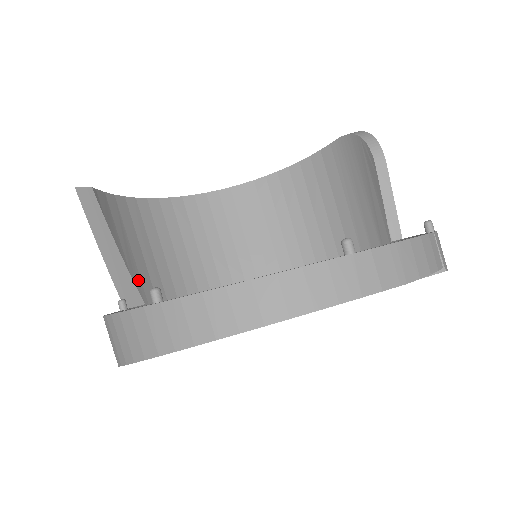
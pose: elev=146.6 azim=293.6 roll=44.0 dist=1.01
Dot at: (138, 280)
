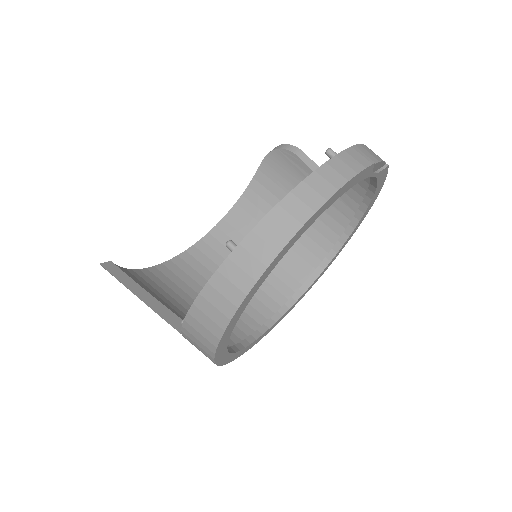
Dot at: (180, 316)
